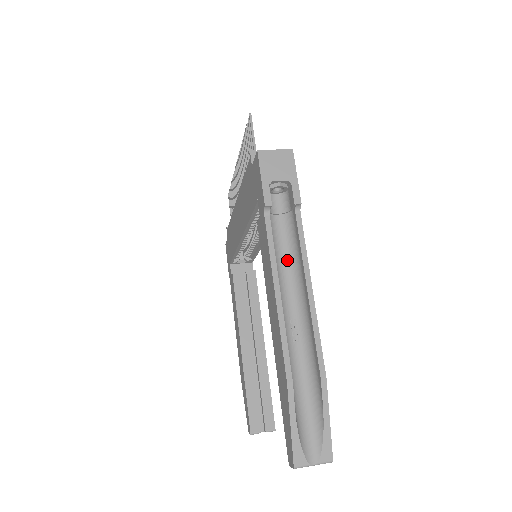
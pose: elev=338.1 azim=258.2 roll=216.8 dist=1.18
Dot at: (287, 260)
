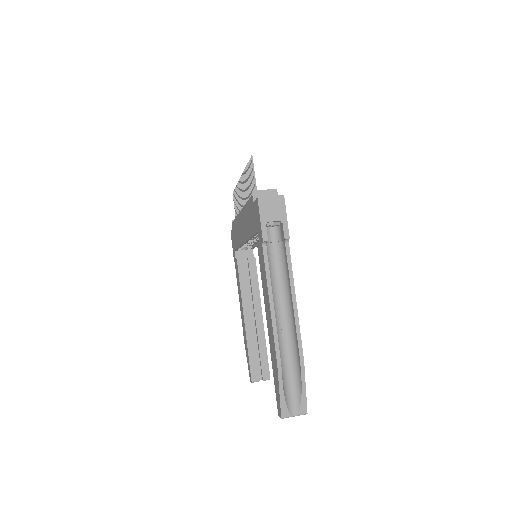
Dot at: (279, 277)
